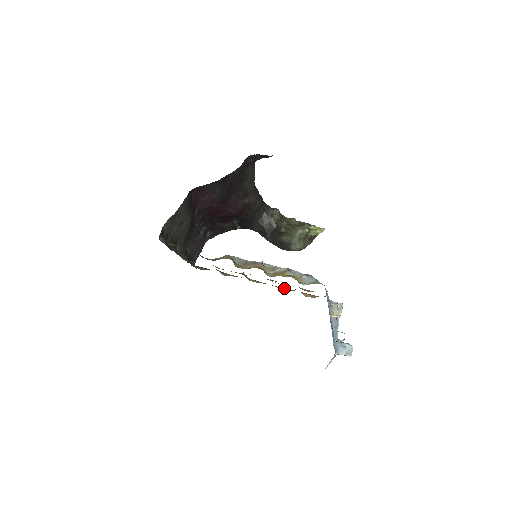
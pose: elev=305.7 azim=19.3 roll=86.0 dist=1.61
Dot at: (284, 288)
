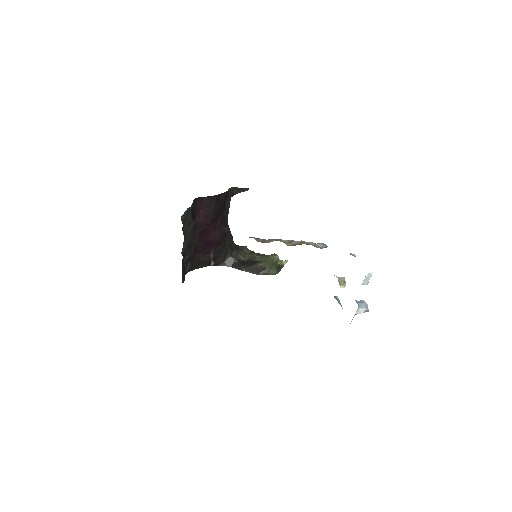
Dot at: occluded
